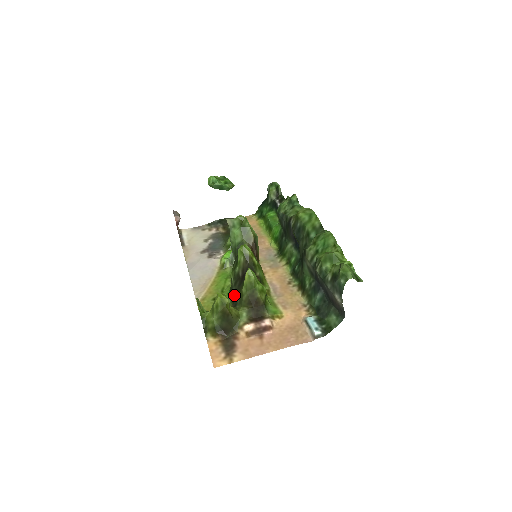
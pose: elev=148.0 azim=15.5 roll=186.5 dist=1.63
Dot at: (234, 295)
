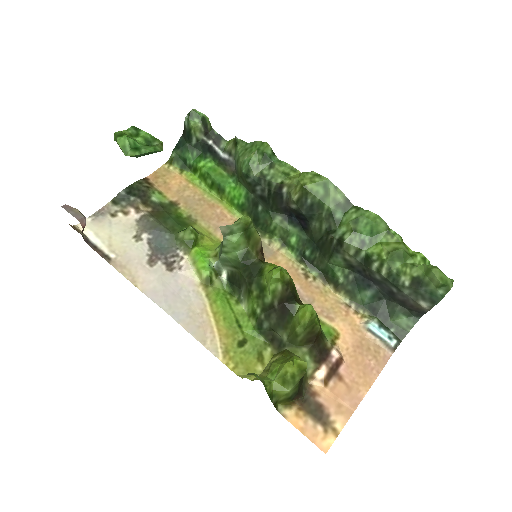
Dot at: (269, 331)
